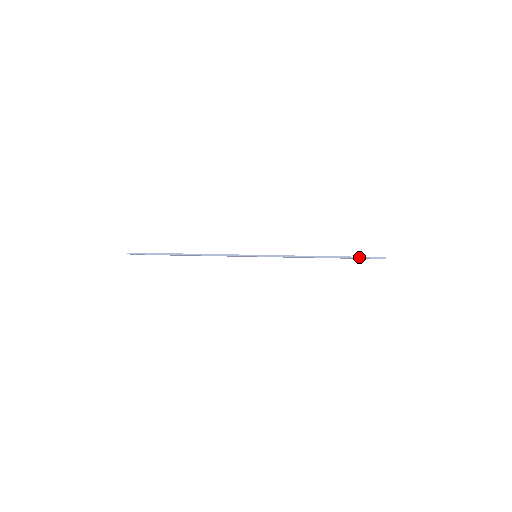
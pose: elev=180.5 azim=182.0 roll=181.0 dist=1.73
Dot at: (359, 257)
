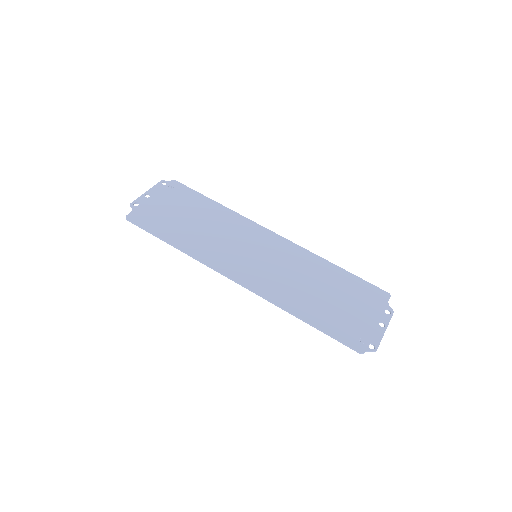
Dot at: (338, 340)
